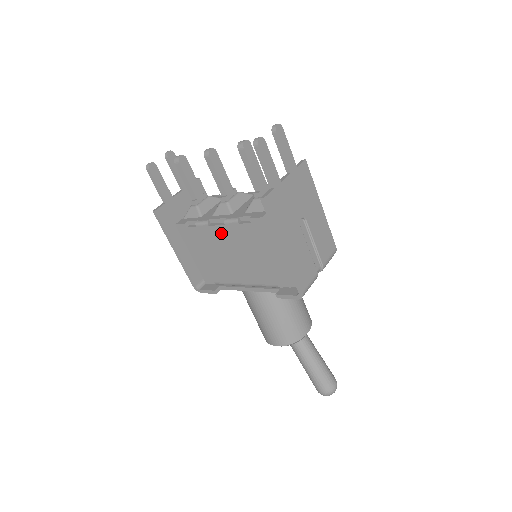
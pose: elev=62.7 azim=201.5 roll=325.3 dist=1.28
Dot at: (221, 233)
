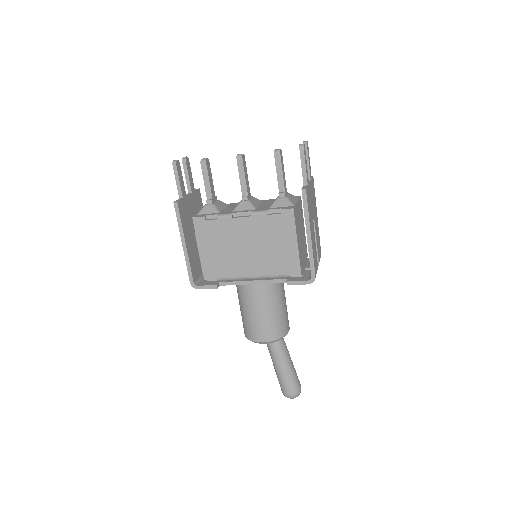
Dot at: (244, 225)
